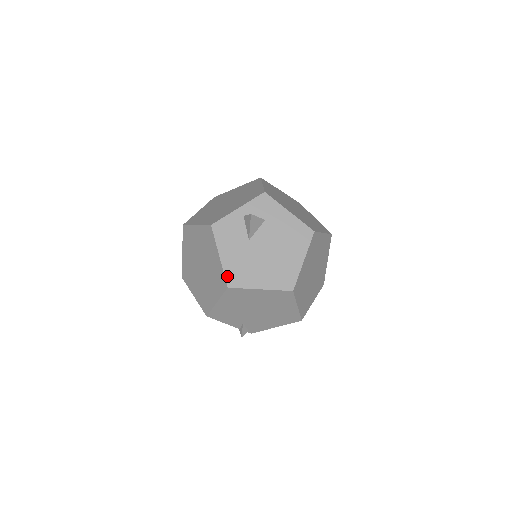
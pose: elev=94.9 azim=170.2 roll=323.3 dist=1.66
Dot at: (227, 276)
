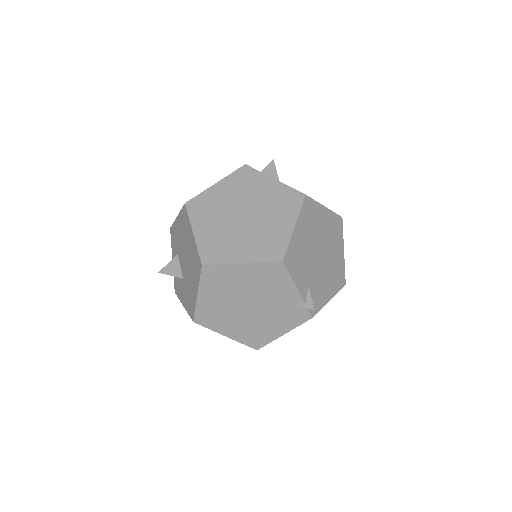
Dot at: occluded
